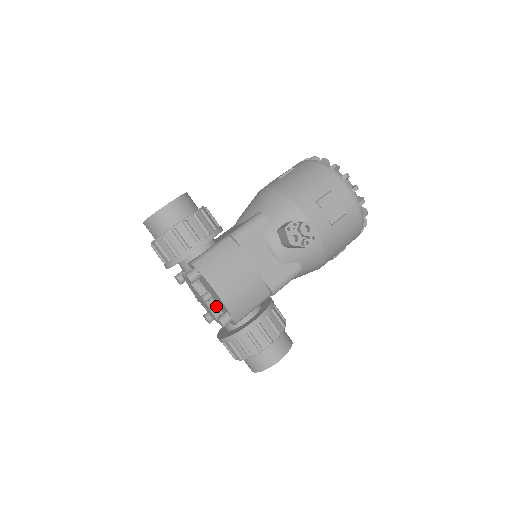
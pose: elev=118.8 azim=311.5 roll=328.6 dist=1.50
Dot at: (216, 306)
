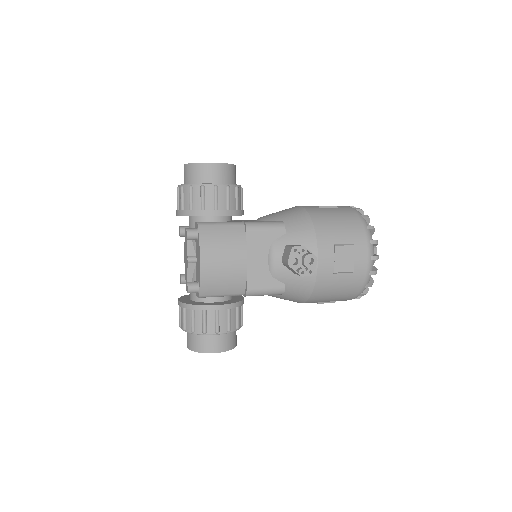
Dot at: (194, 272)
